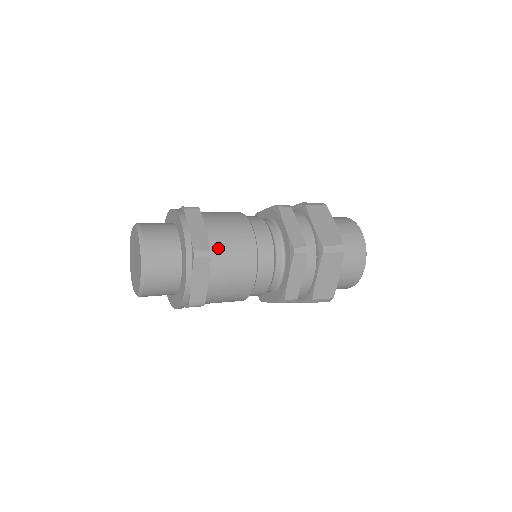
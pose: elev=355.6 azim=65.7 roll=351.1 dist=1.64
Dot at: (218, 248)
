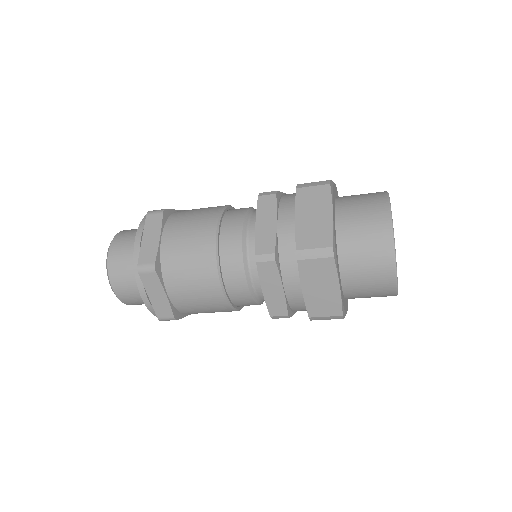
Dot at: (180, 214)
